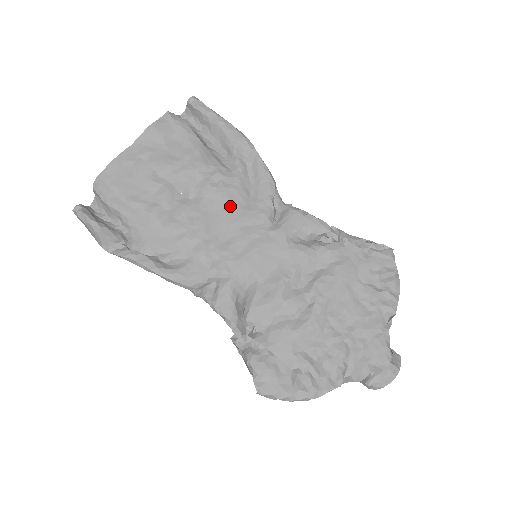
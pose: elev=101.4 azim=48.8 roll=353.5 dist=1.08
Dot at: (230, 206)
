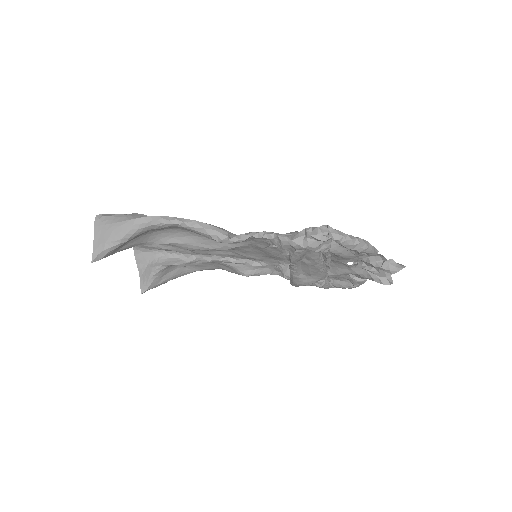
Dot at: (219, 251)
